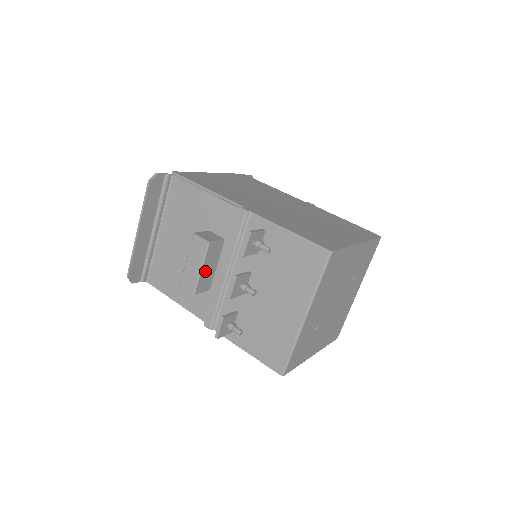
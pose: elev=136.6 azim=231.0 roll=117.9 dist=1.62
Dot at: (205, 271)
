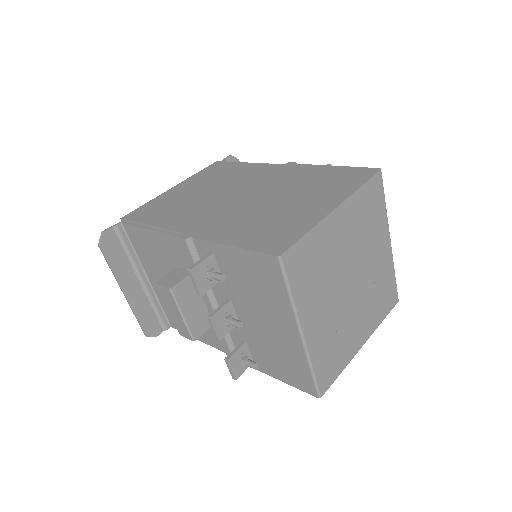
Dot at: (190, 314)
